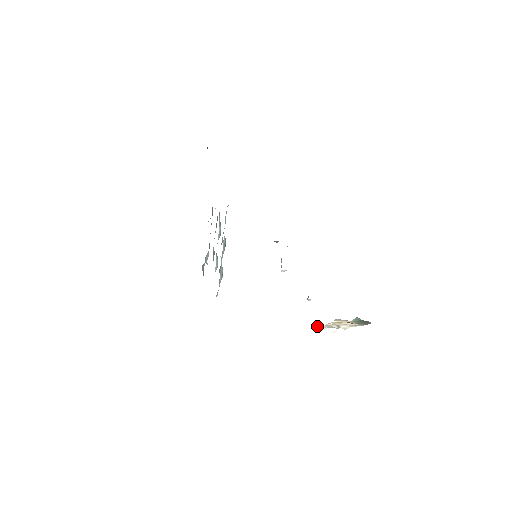
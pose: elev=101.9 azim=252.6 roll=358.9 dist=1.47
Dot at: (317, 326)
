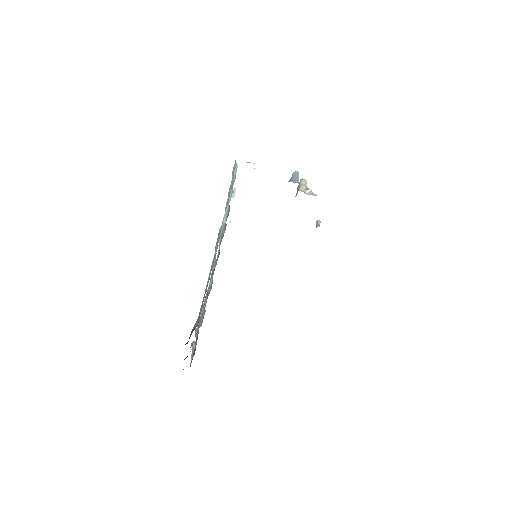
Dot at: occluded
